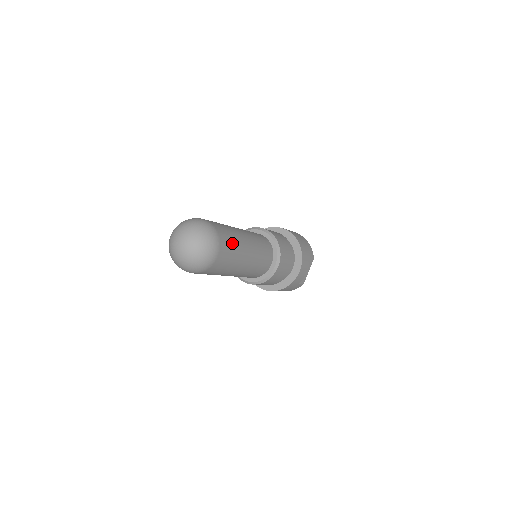
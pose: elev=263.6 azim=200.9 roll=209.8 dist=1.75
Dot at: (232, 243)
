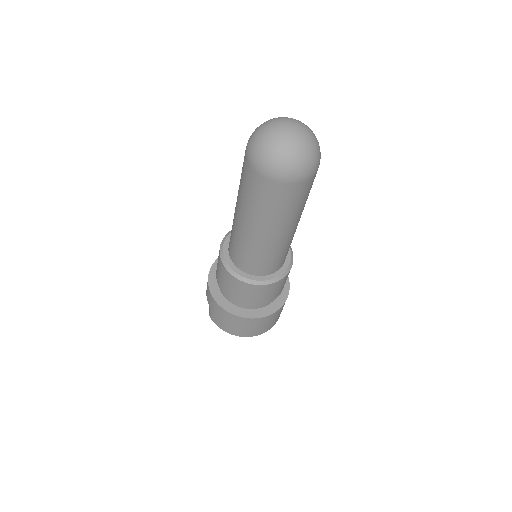
Dot at: occluded
